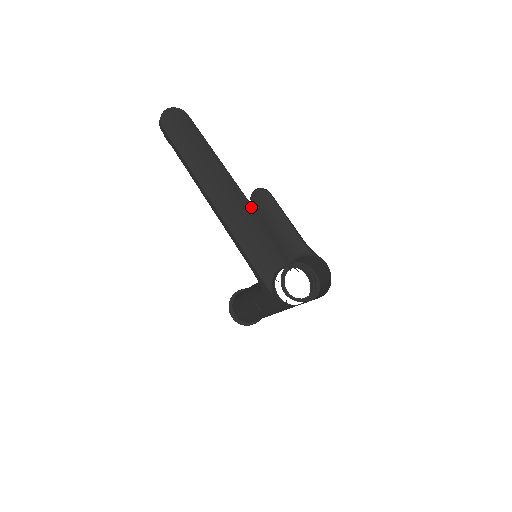
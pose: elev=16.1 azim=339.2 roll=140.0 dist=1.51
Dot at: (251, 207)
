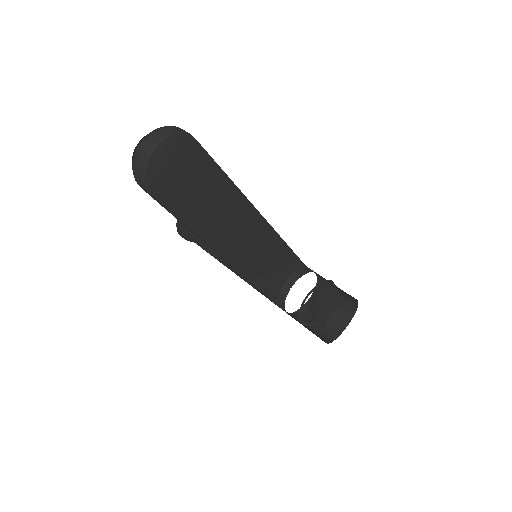
Dot at: (272, 232)
